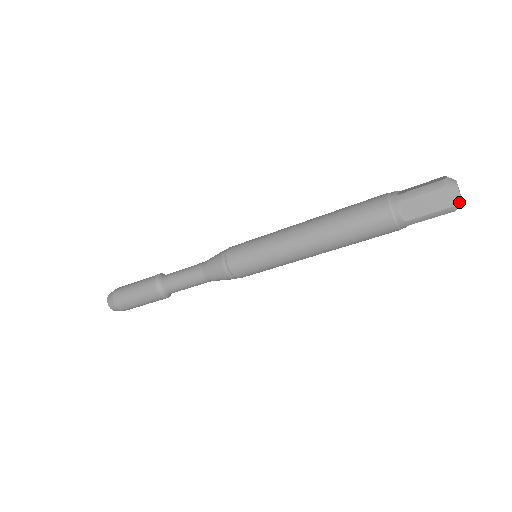
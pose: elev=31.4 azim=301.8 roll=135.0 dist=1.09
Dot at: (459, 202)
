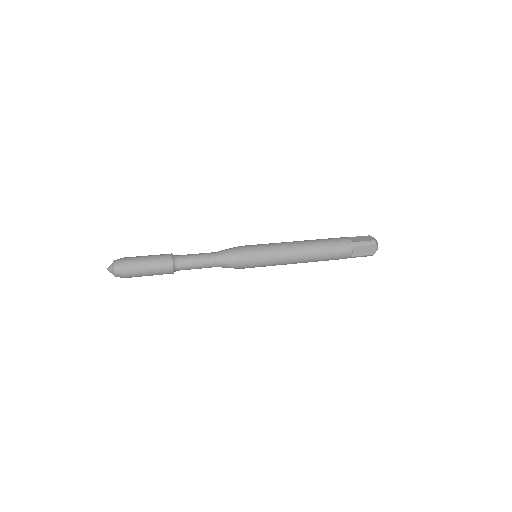
Dot at: occluded
